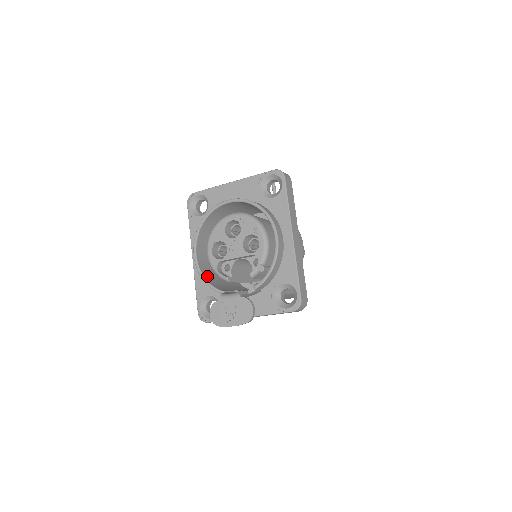
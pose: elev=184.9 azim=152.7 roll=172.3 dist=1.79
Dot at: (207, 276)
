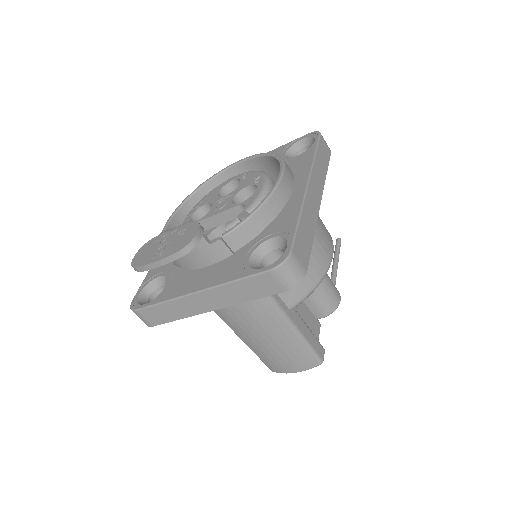
Dot at: occluded
